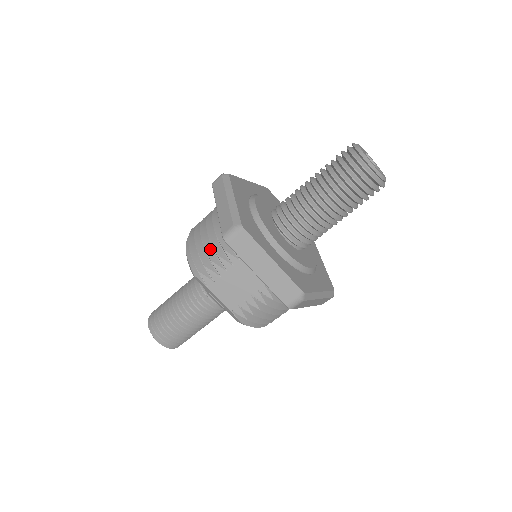
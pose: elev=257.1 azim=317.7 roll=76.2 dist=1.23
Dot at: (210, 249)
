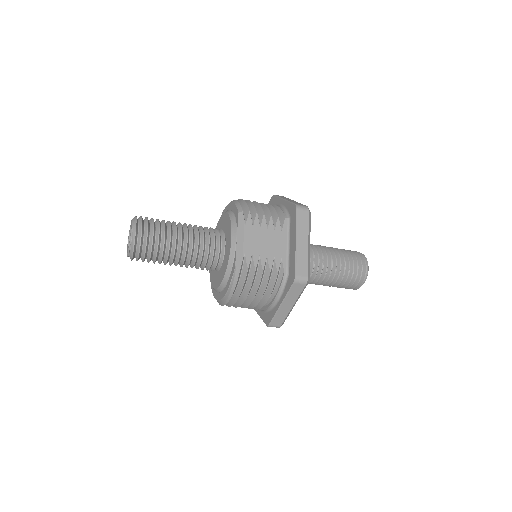
Dot at: occluded
